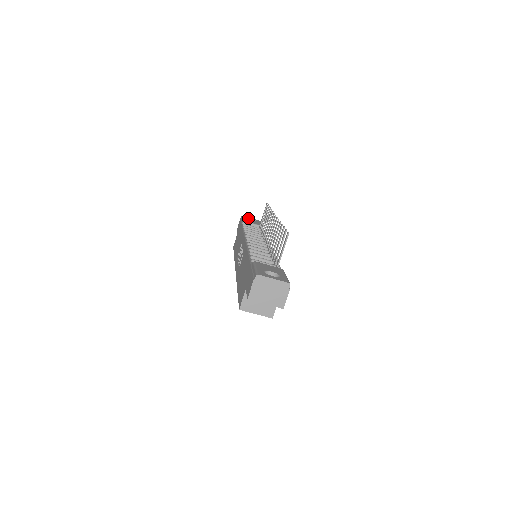
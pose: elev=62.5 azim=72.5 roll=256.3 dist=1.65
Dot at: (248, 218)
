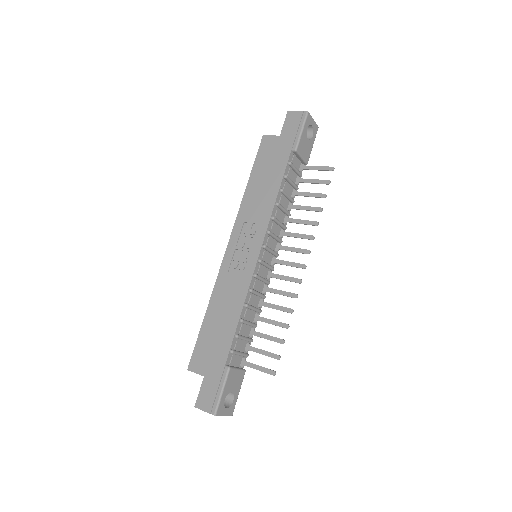
Dot at: (309, 124)
